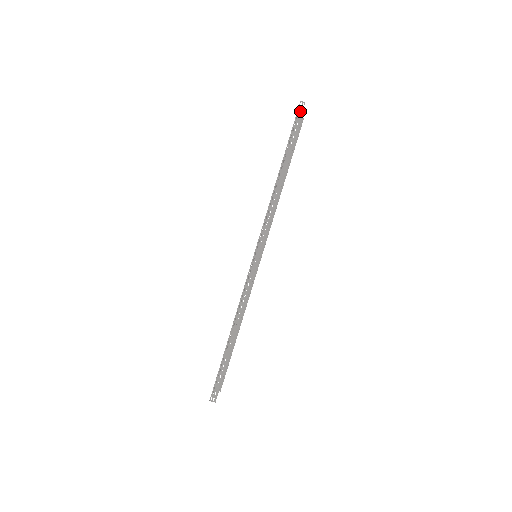
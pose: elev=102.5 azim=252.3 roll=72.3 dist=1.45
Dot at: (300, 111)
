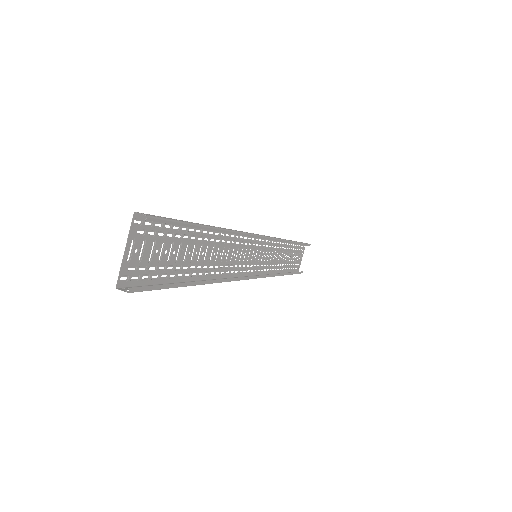
Dot at: (307, 243)
